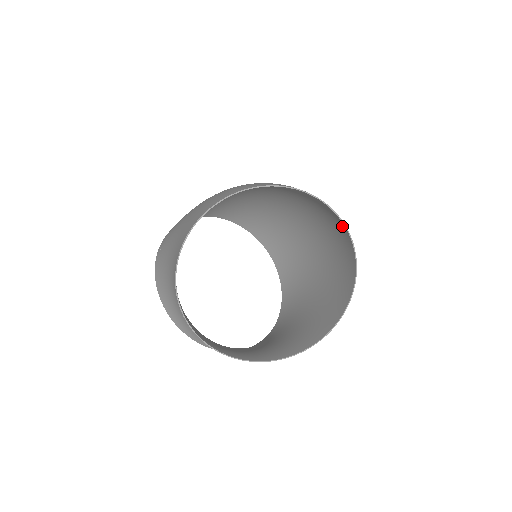
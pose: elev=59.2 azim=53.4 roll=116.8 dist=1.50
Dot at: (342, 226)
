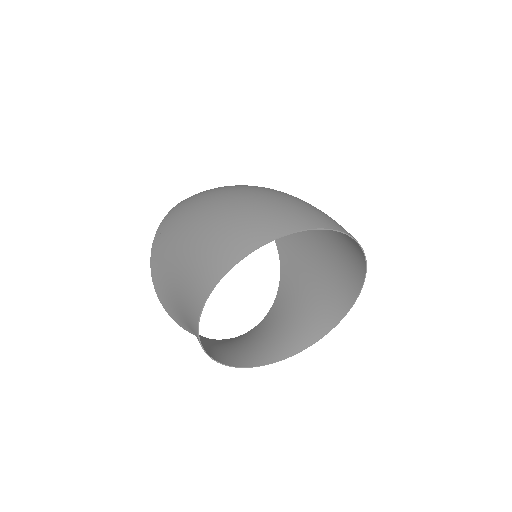
Dot at: occluded
